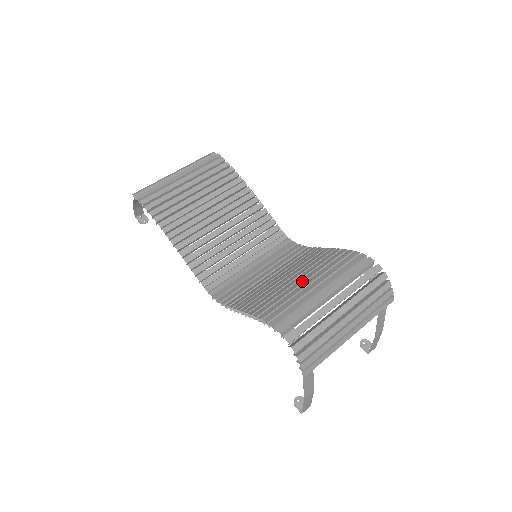
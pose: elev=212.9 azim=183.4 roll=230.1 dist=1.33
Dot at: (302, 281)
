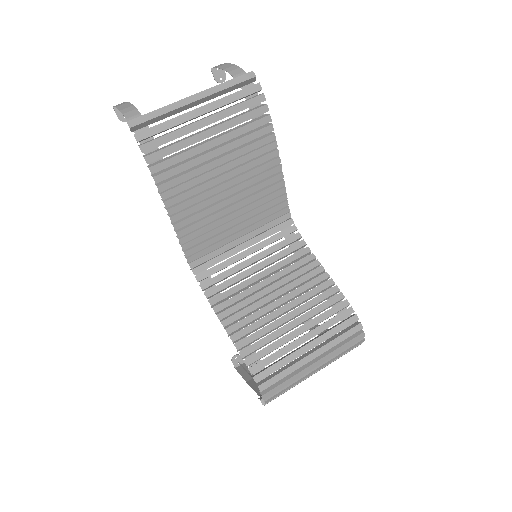
Dot at: (294, 325)
